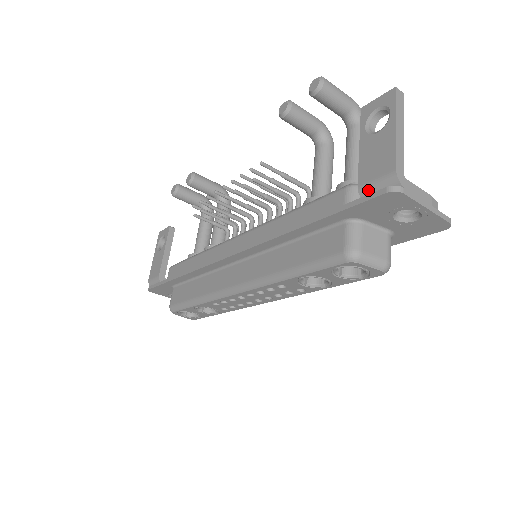
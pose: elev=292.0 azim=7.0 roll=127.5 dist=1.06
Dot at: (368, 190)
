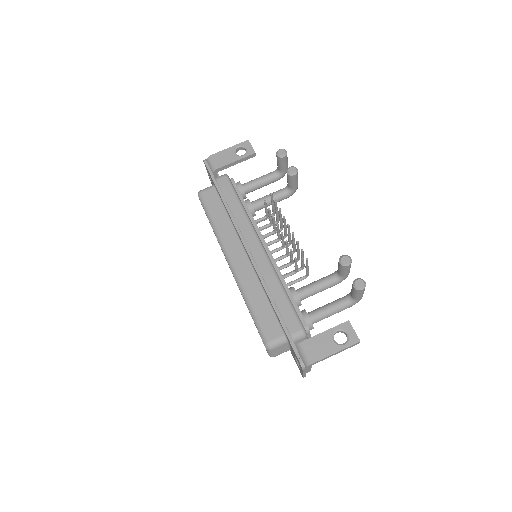
Dot at: (301, 349)
